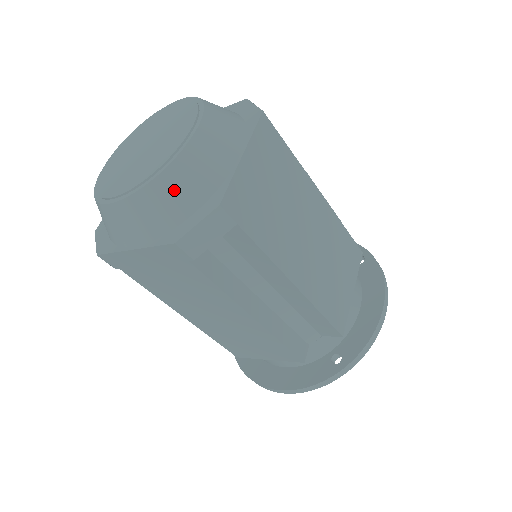
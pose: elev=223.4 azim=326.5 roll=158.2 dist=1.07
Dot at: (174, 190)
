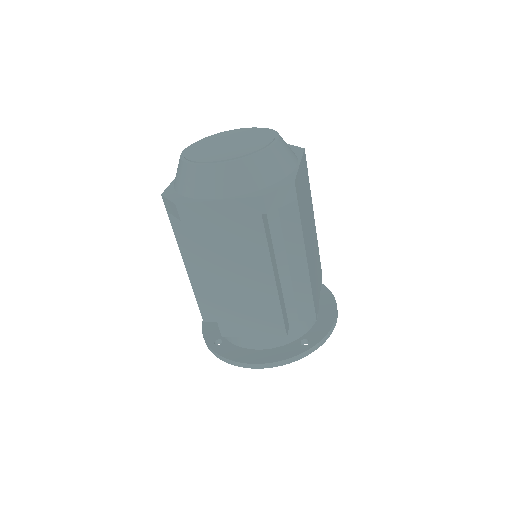
Dot at: (264, 166)
